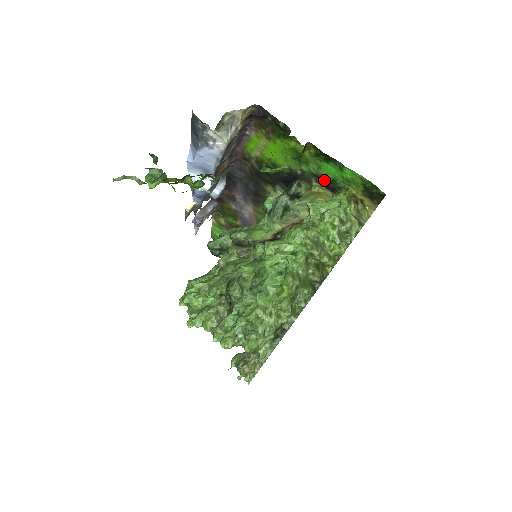
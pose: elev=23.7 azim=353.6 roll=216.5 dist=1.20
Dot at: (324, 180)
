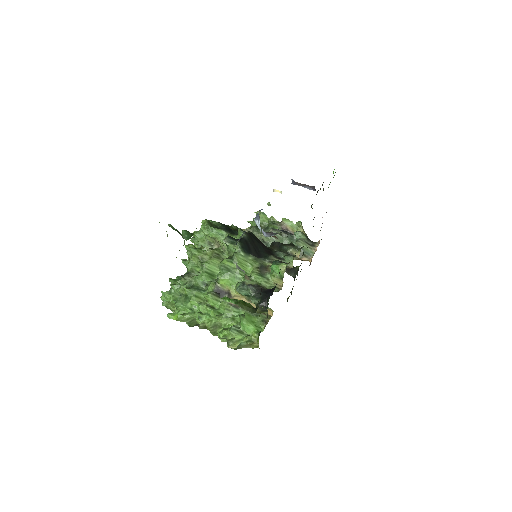
Dot at: occluded
